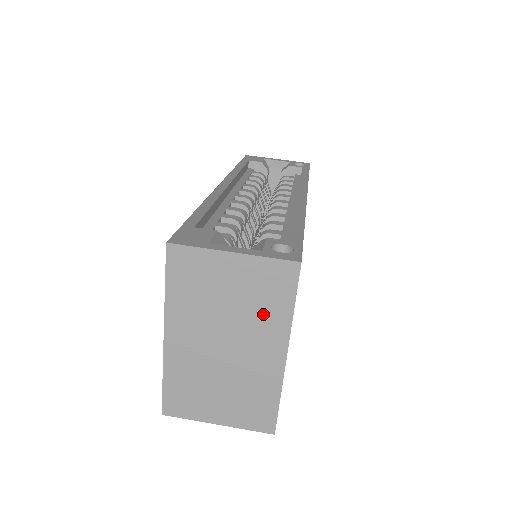
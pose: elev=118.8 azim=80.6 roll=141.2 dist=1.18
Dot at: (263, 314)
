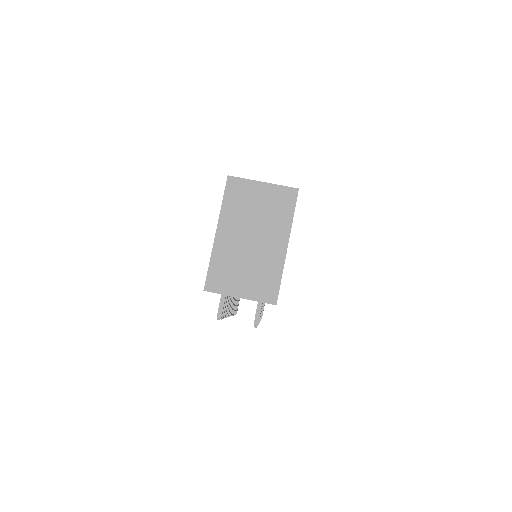
Dot at: (276, 219)
